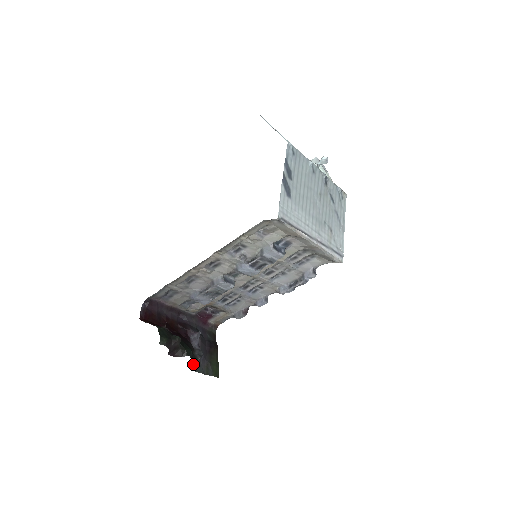
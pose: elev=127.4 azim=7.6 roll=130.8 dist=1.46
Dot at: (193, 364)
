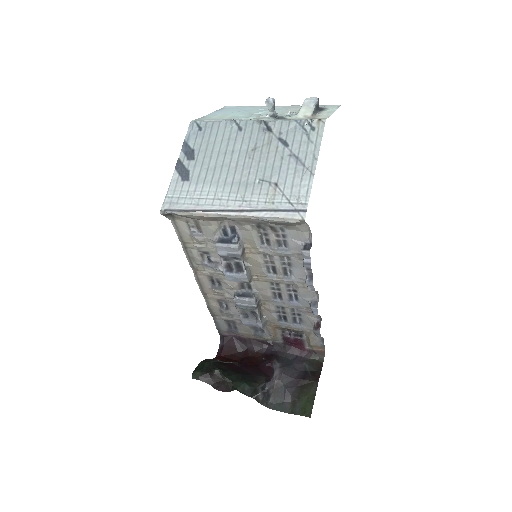
Dot at: (270, 401)
